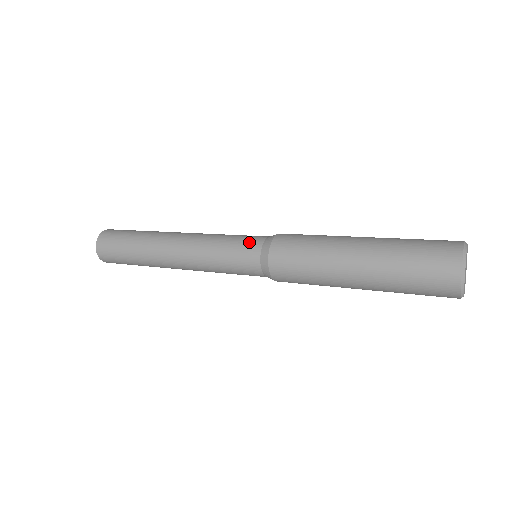
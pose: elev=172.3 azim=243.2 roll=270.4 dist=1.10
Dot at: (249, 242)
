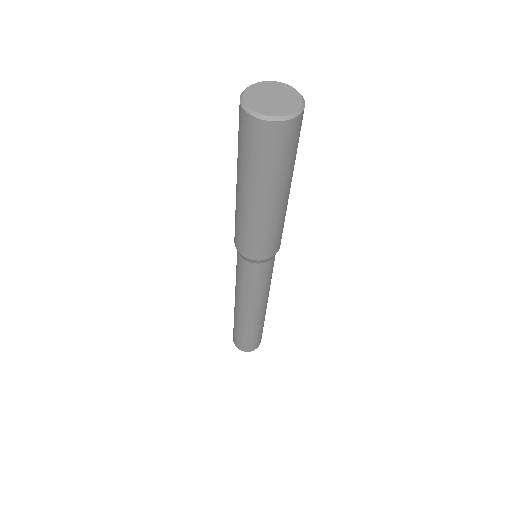
Dot at: occluded
